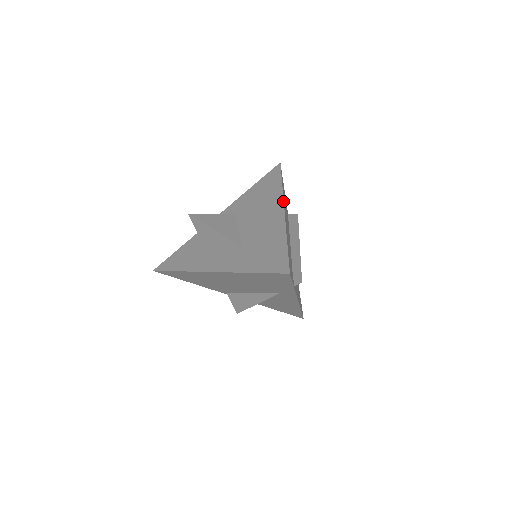
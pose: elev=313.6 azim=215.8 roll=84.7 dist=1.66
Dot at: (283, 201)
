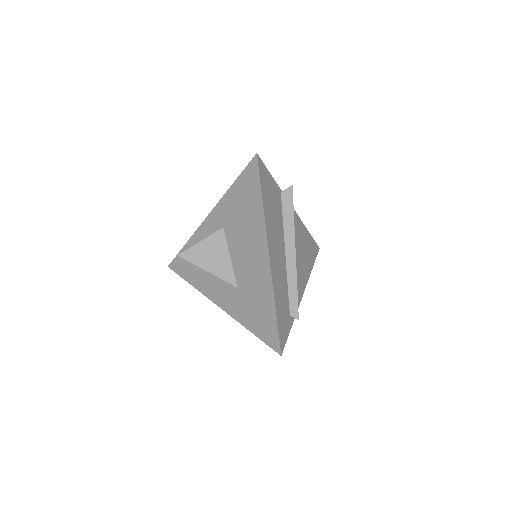
Dot at: (266, 240)
